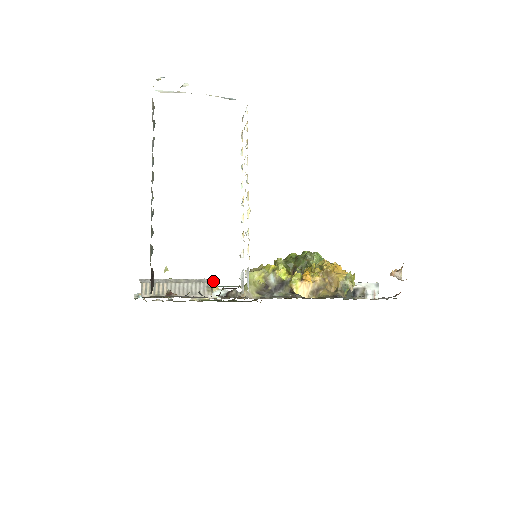
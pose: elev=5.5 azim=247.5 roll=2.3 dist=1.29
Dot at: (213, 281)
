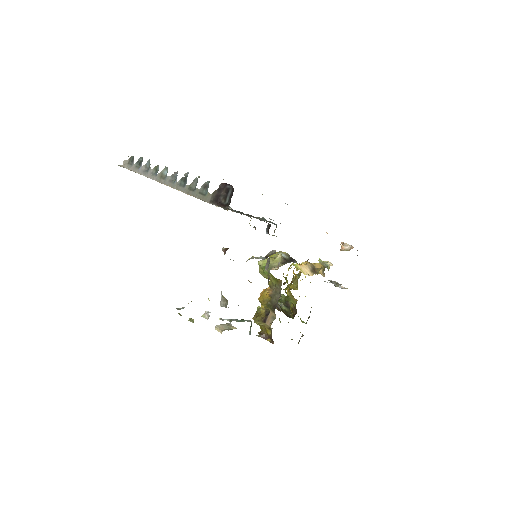
Dot at: occluded
